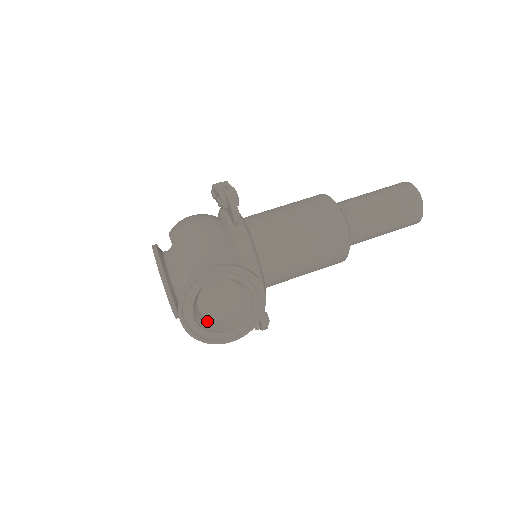
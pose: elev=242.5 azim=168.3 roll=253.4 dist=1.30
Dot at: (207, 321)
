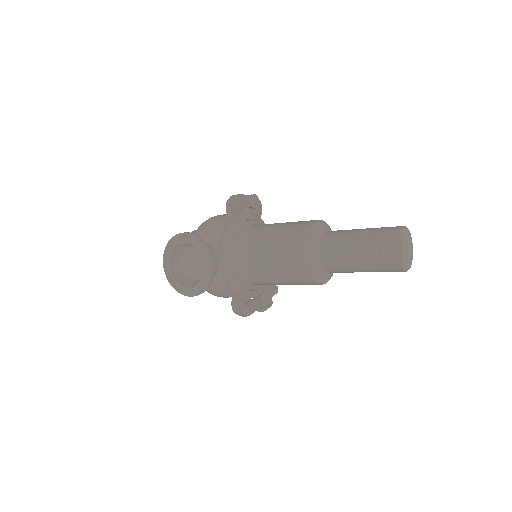
Dot at: (183, 276)
